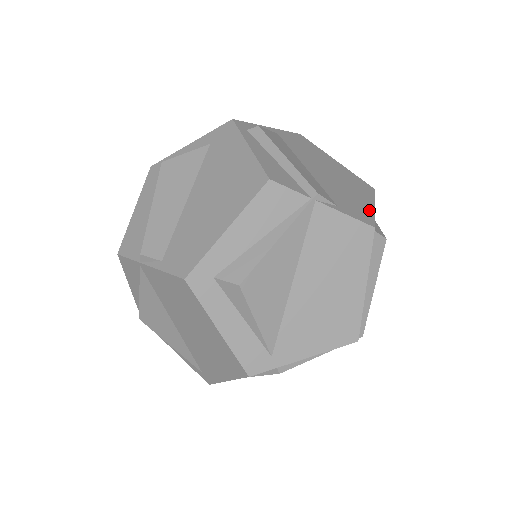
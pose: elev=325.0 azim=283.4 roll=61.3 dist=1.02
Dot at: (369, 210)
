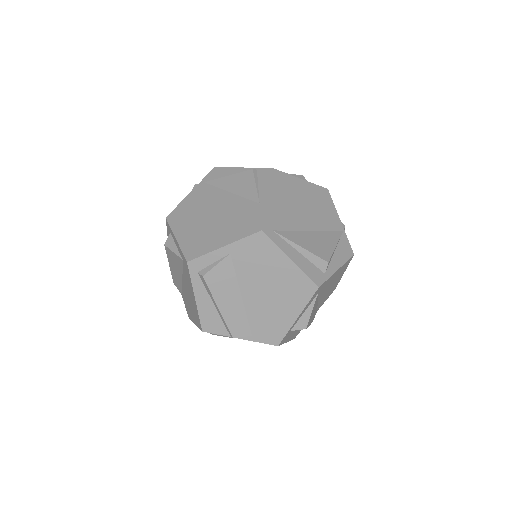
Dot at: (286, 327)
